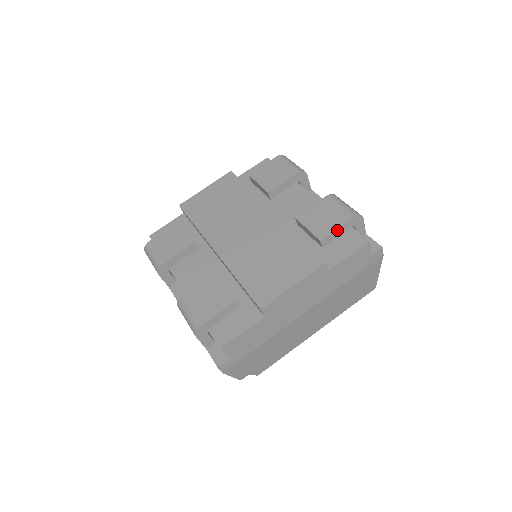
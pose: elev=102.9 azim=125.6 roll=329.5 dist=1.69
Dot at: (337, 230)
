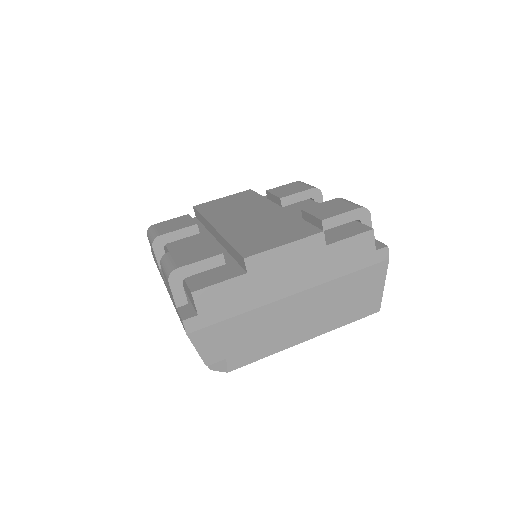
Dot at: (341, 216)
